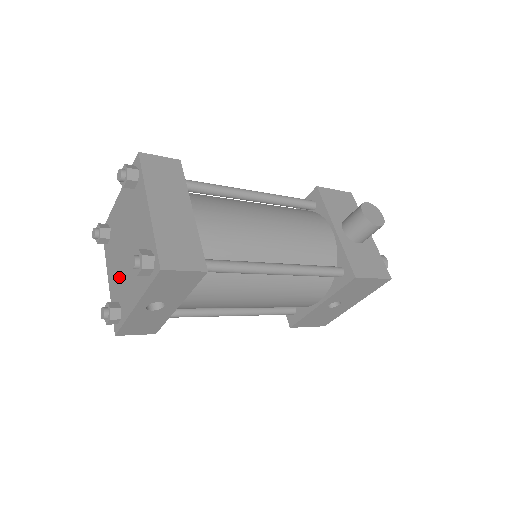
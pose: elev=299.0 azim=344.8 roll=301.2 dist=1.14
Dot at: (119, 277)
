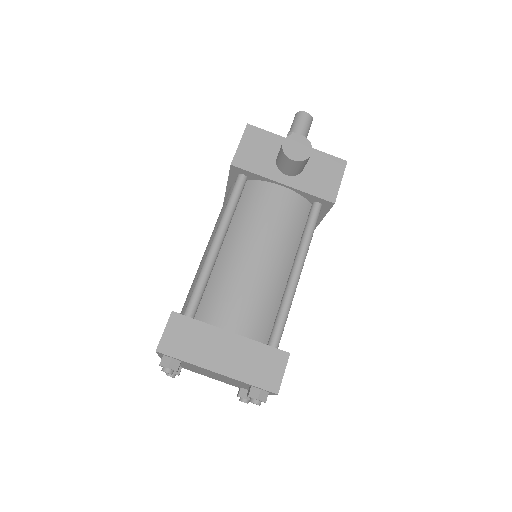
Dot at: occluded
